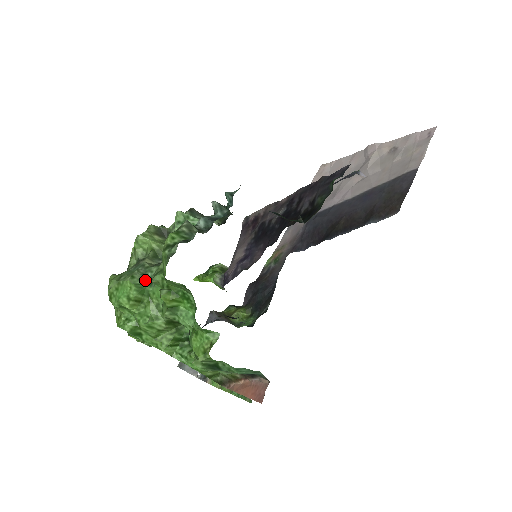
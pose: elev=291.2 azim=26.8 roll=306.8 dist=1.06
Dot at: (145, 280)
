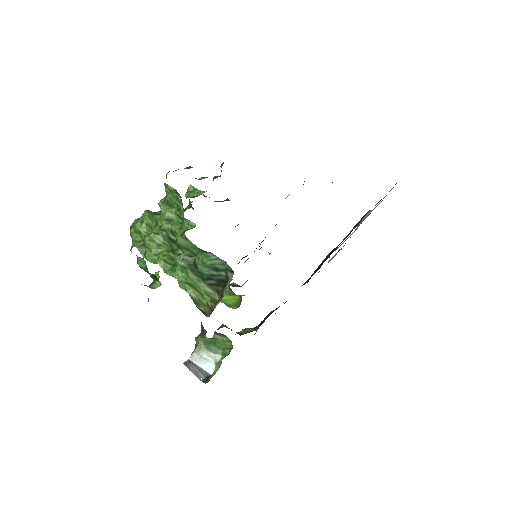
Dot at: (156, 214)
